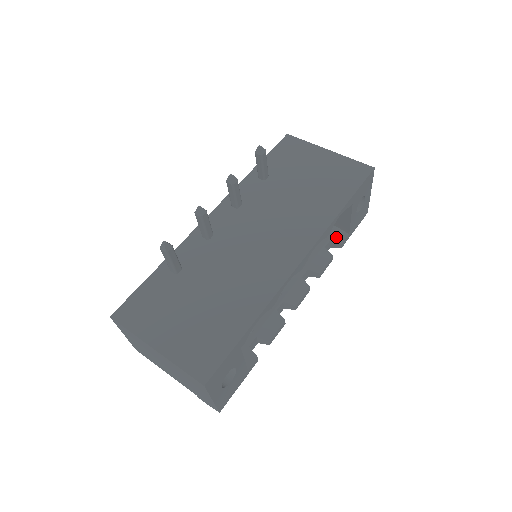
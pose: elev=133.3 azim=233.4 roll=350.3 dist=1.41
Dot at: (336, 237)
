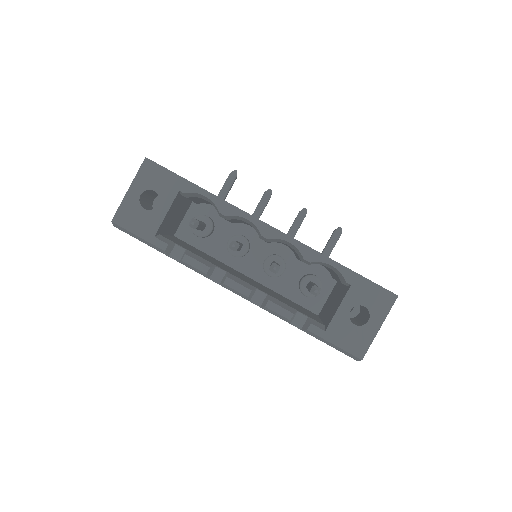
Dot at: (314, 321)
